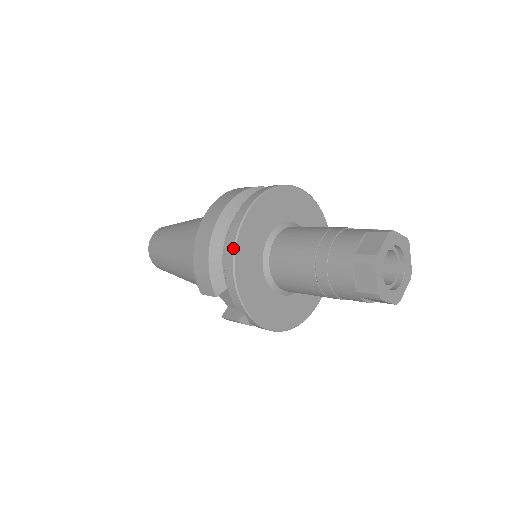
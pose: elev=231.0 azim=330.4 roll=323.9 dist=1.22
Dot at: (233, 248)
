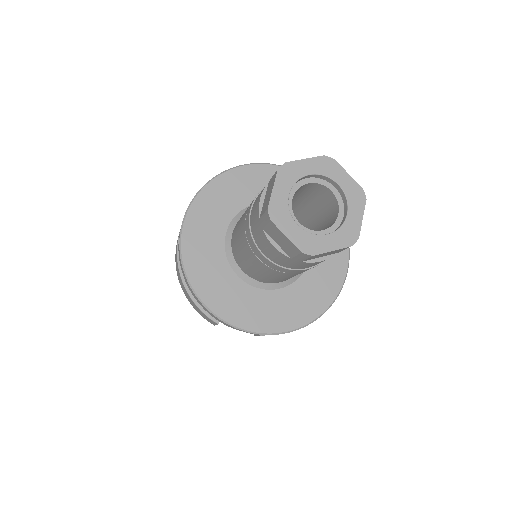
Dot at: (184, 274)
